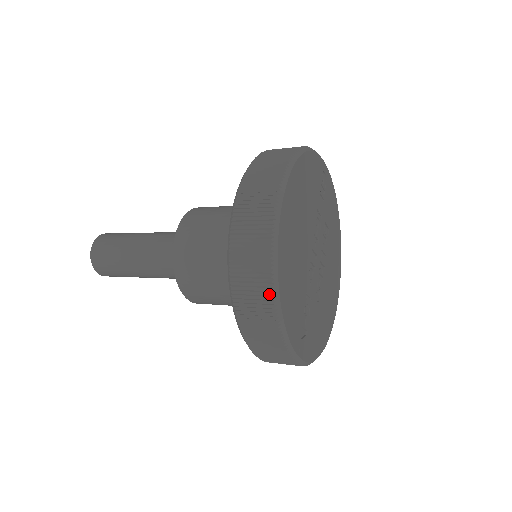
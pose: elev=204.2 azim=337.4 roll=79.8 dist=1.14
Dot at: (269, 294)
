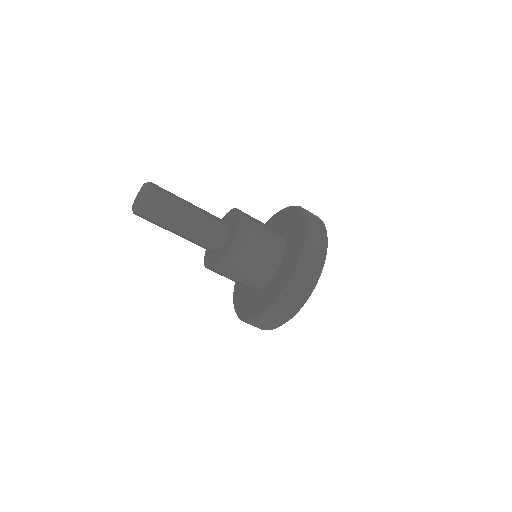
Dot at: (311, 288)
